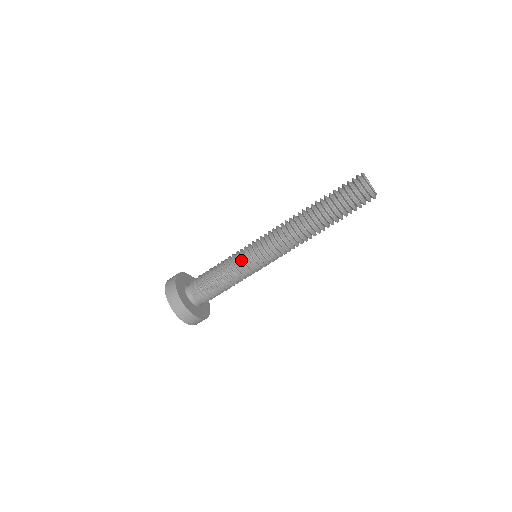
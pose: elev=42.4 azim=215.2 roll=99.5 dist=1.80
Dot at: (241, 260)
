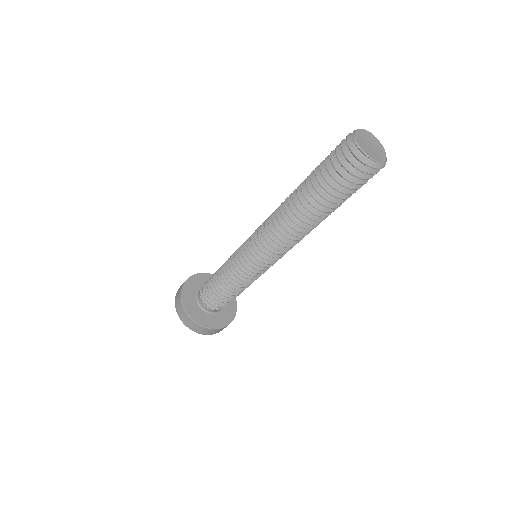
Dot at: occluded
